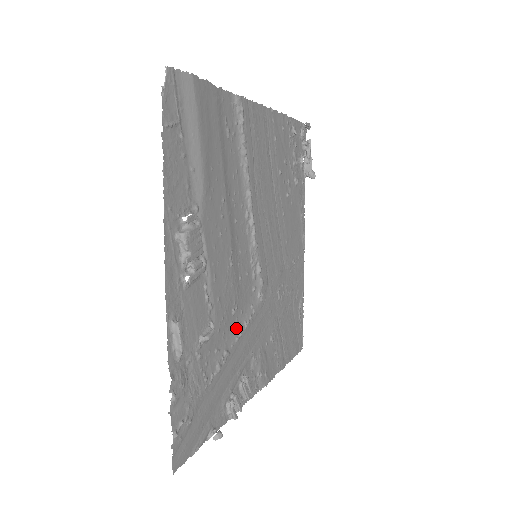
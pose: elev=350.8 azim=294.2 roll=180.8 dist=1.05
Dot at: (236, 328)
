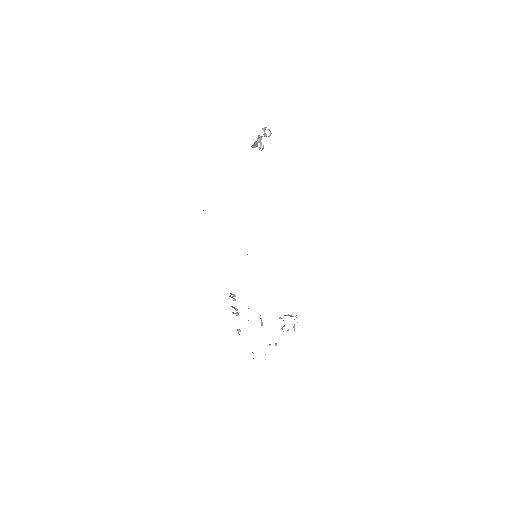
Dot at: occluded
